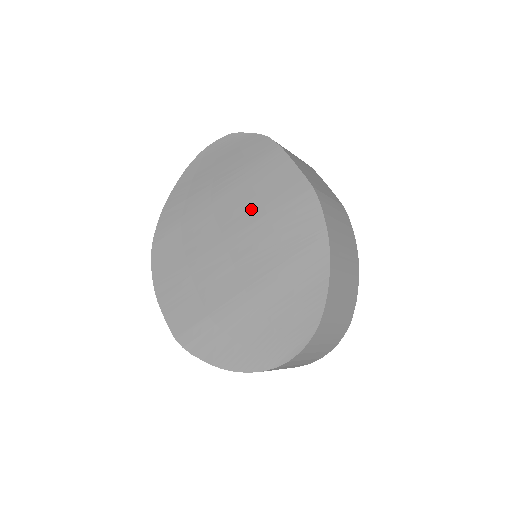
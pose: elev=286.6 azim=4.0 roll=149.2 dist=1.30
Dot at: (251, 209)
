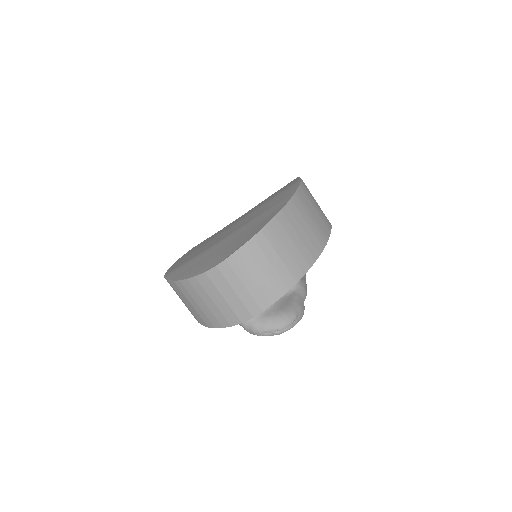
Dot at: (261, 204)
